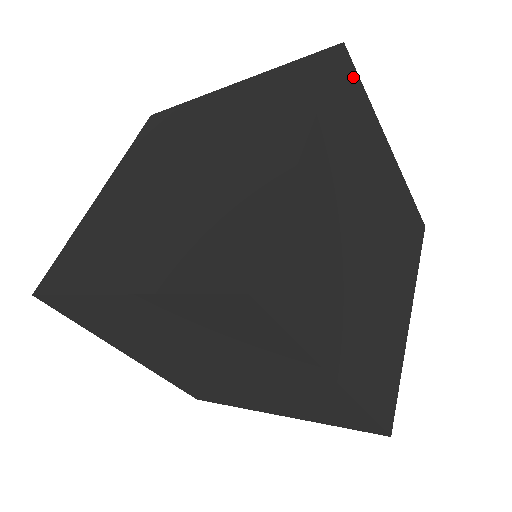
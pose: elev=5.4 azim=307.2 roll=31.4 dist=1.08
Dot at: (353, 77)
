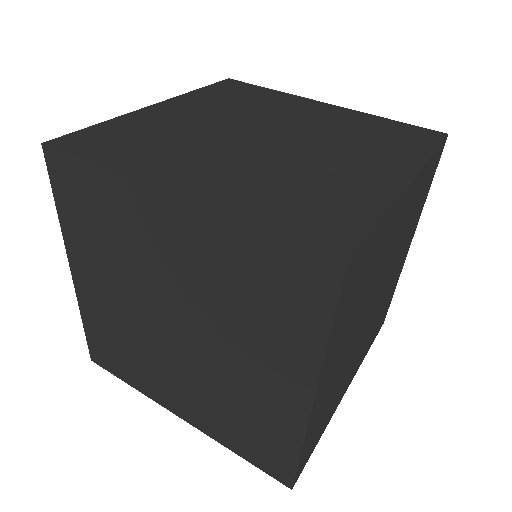
Dot at: (360, 258)
